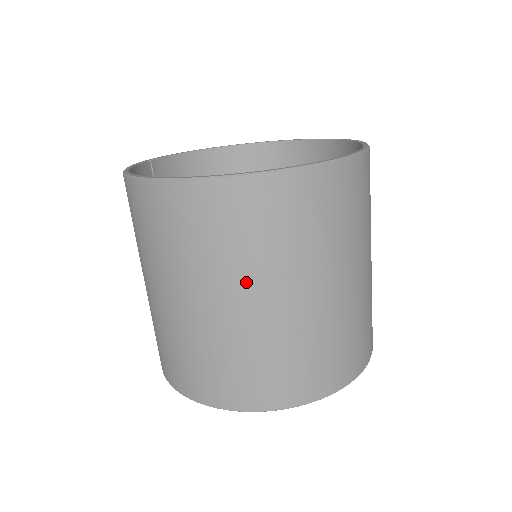
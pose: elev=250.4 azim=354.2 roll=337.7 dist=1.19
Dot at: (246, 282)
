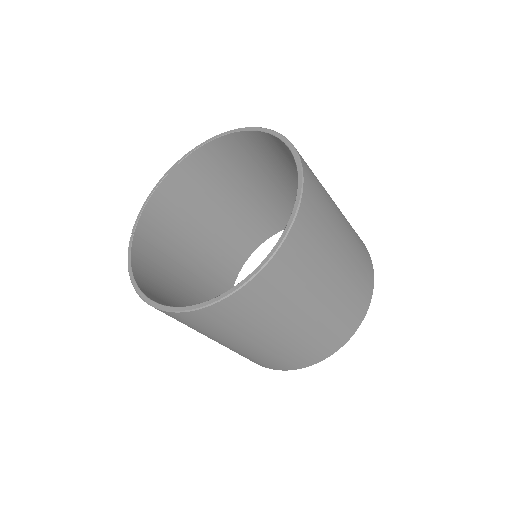
Dot at: (267, 331)
